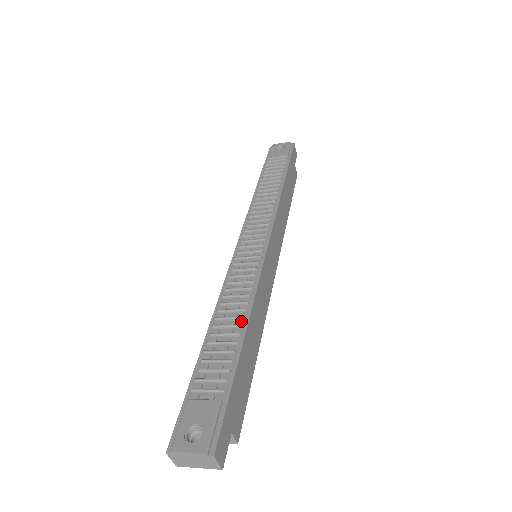
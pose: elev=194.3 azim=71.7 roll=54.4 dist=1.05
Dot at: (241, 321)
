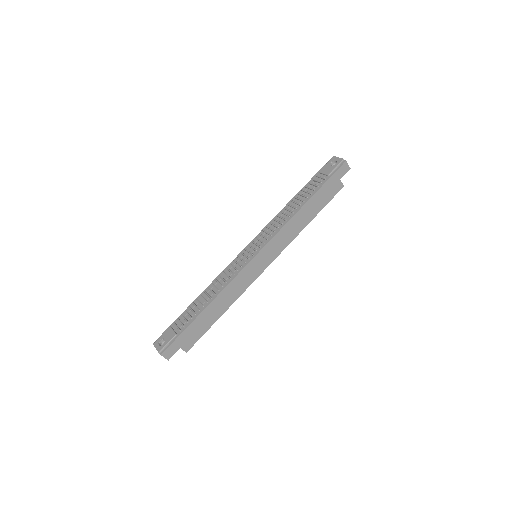
Dot at: (210, 299)
